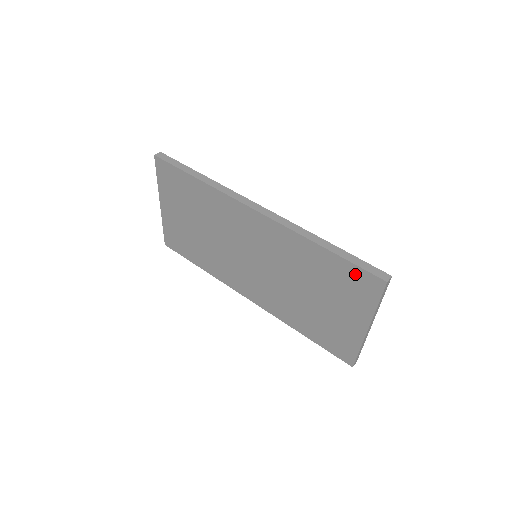
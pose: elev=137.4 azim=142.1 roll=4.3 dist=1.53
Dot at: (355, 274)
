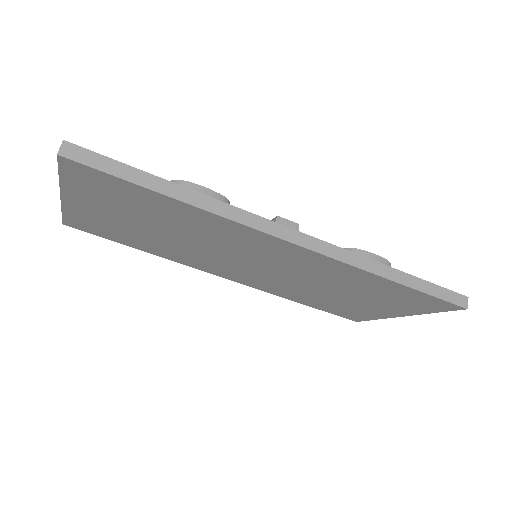
Dot at: (425, 299)
